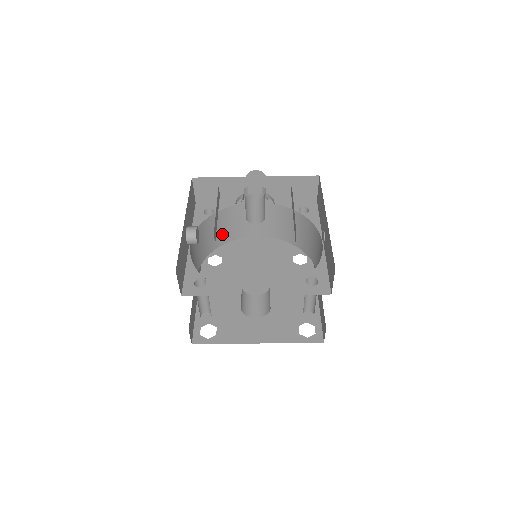
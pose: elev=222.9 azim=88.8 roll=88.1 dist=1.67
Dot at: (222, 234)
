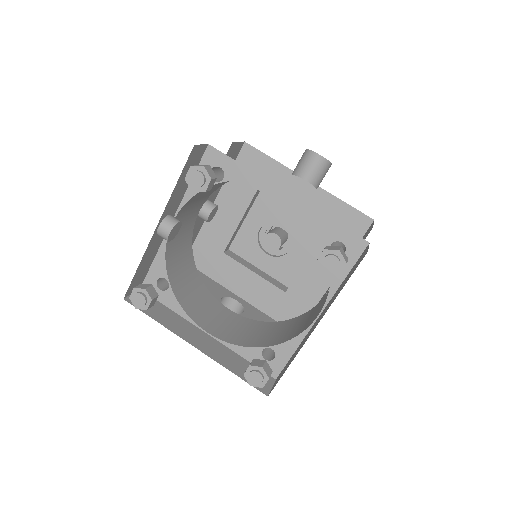
Dot at: (182, 287)
